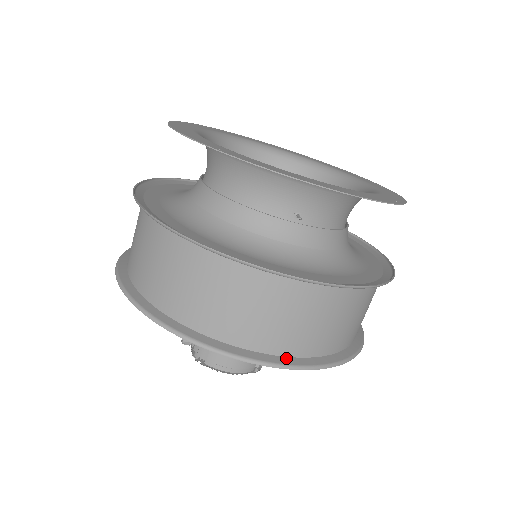
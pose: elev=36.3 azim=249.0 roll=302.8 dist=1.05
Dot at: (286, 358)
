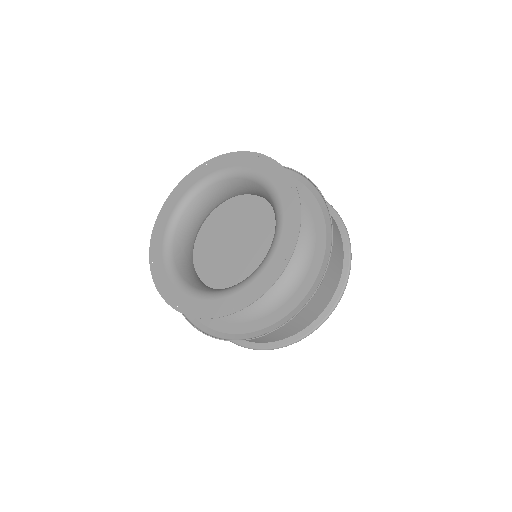
Dot at: (293, 336)
